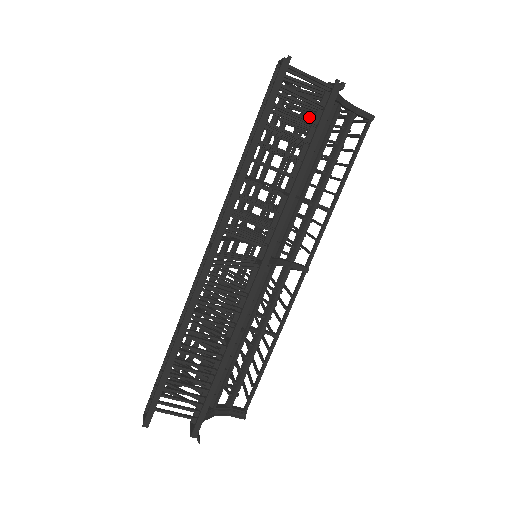
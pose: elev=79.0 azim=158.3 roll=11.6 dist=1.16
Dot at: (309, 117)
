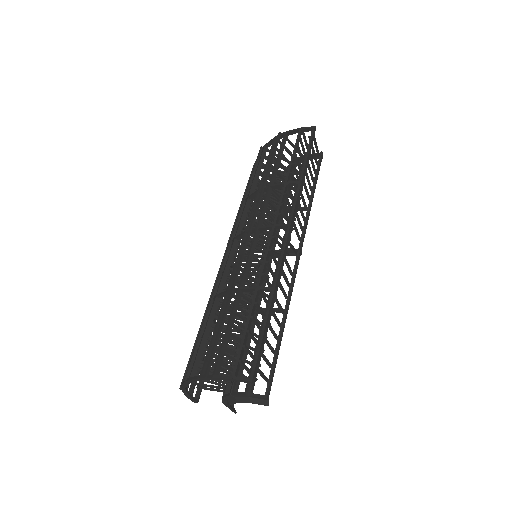
Dot at: occluded
